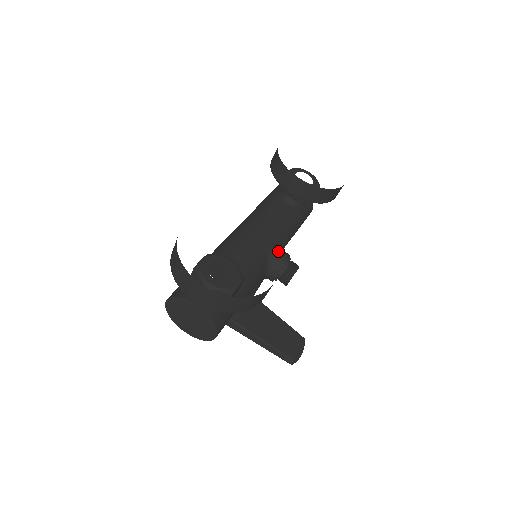
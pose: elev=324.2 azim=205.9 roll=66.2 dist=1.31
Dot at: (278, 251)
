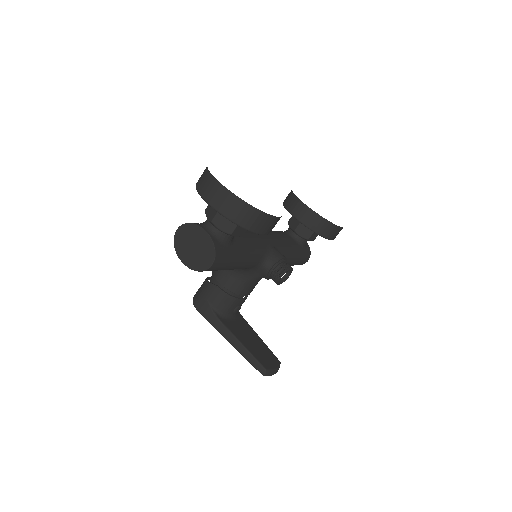
Dot at: (277, 250)
